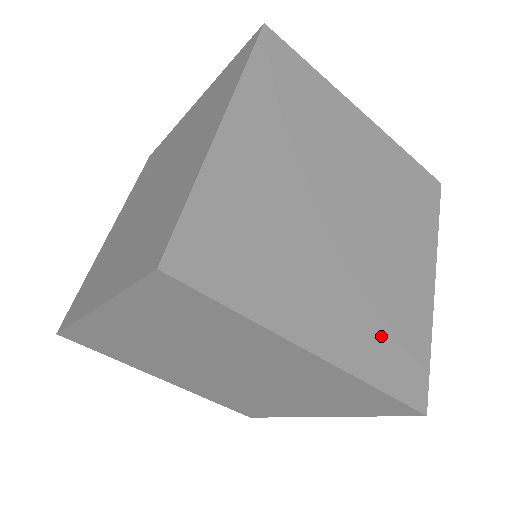
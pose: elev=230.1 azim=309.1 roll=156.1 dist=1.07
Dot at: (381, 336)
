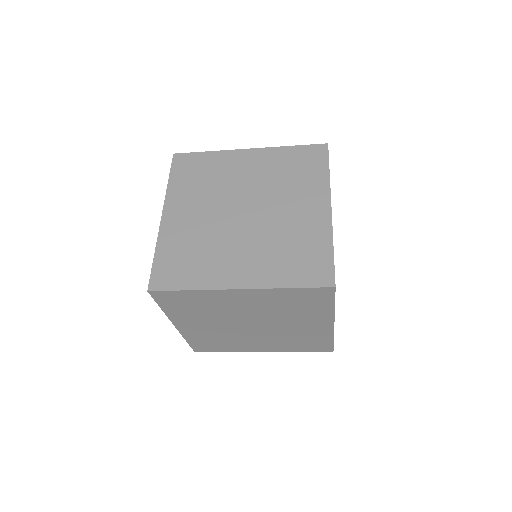
Dot at: (296, 344)
